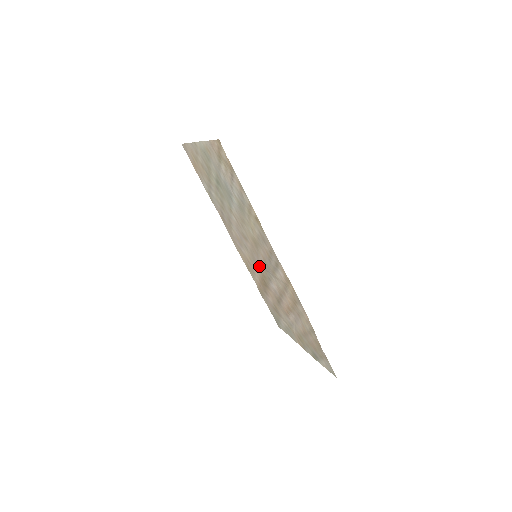
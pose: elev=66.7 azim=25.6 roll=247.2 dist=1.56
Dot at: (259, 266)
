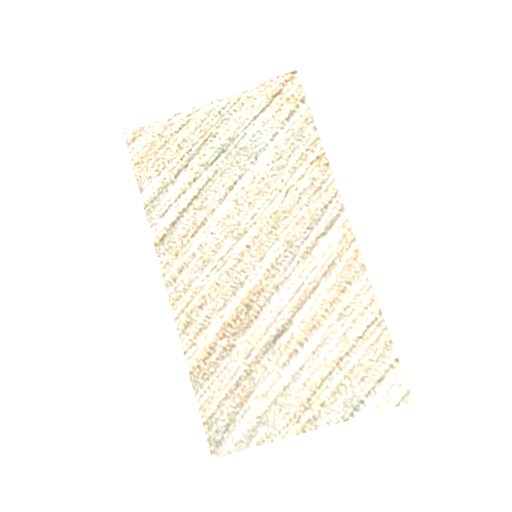
Dot at: (250, 280)
